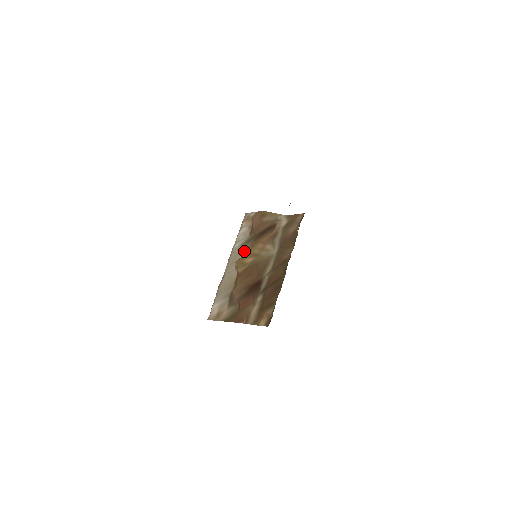
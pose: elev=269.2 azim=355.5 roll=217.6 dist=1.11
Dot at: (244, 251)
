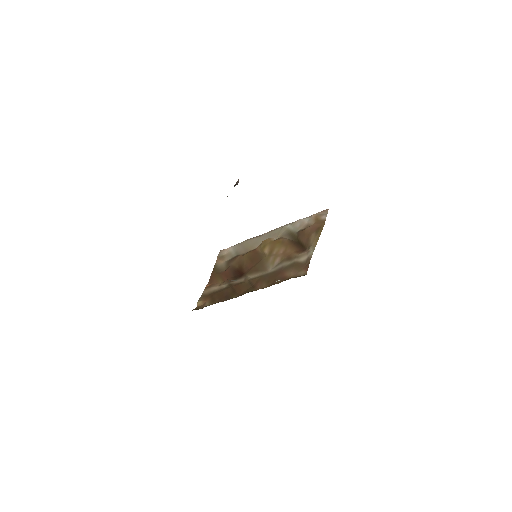
Dot at: (279, 238)
